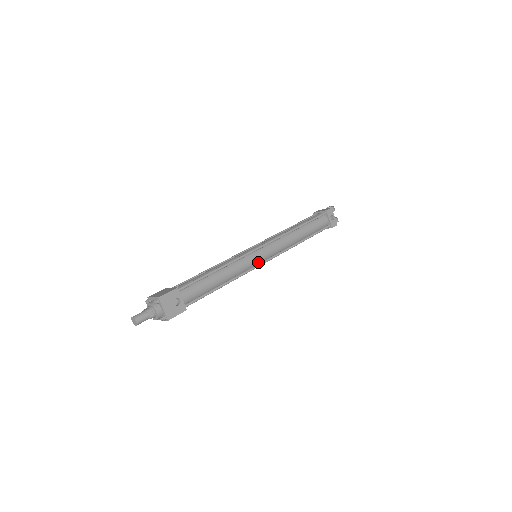
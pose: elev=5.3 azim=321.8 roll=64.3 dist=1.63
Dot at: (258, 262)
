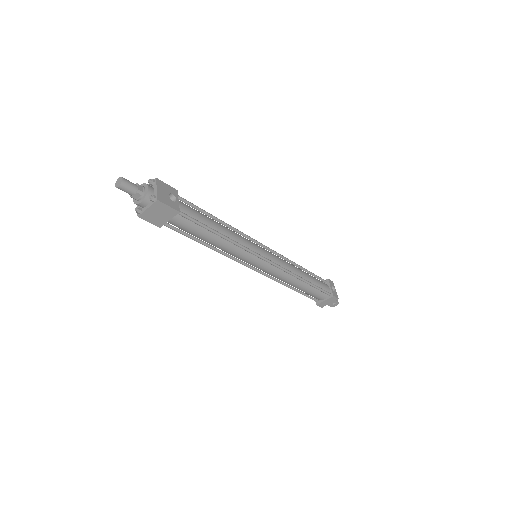
Dot at: (259, 254)
